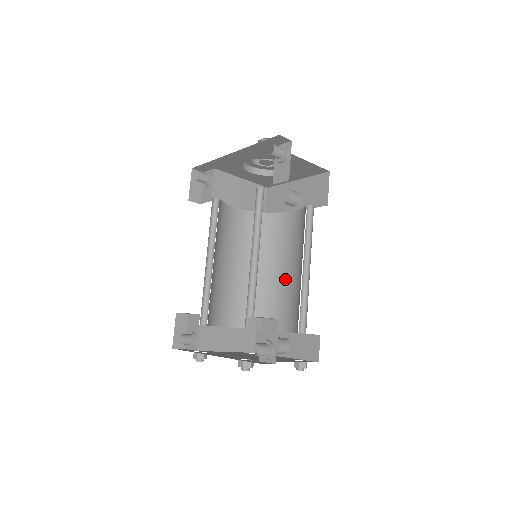
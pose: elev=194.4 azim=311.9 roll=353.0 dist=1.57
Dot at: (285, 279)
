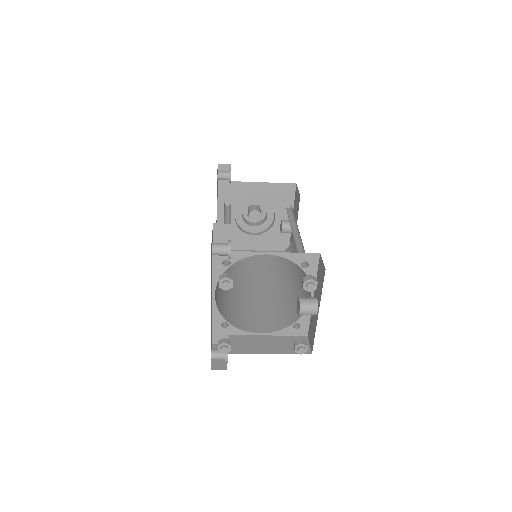
Dot at: occluded
